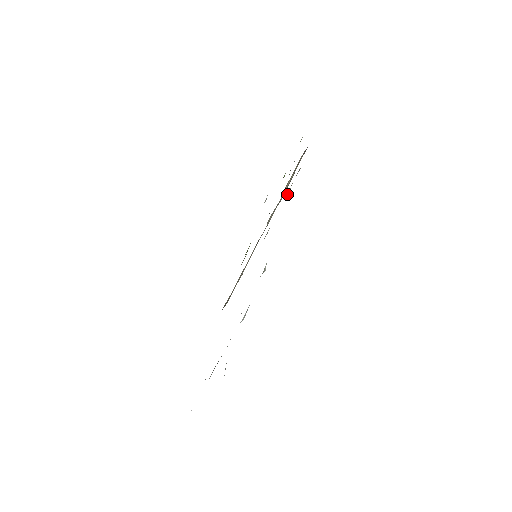
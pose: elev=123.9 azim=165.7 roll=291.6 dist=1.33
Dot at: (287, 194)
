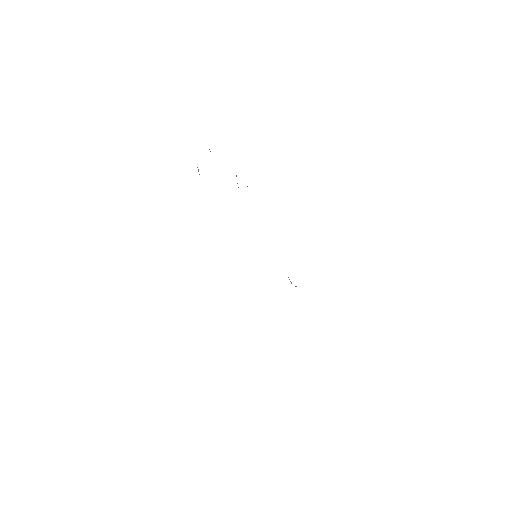
Dot at: occluded
